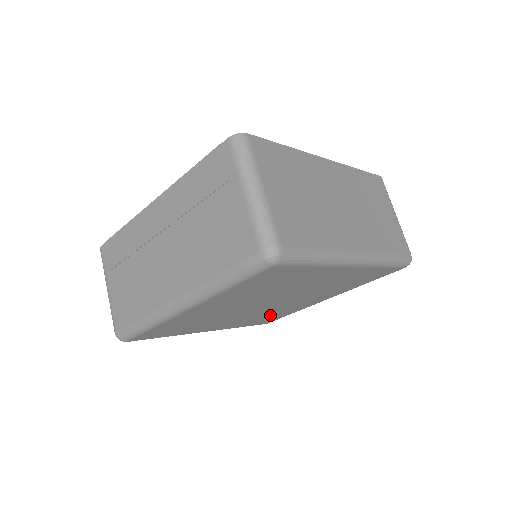
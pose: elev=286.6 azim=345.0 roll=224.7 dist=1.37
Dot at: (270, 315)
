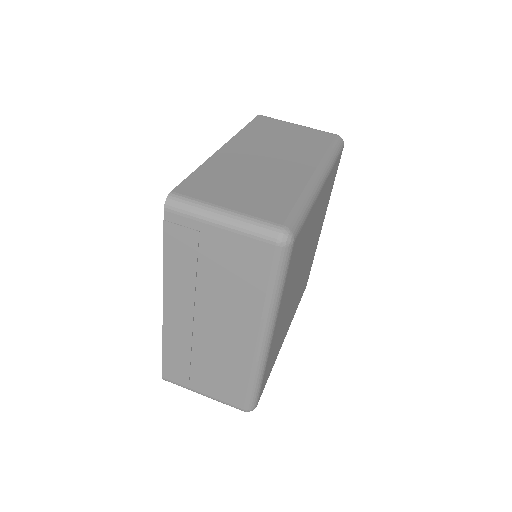
Dot at: (305, 278)
